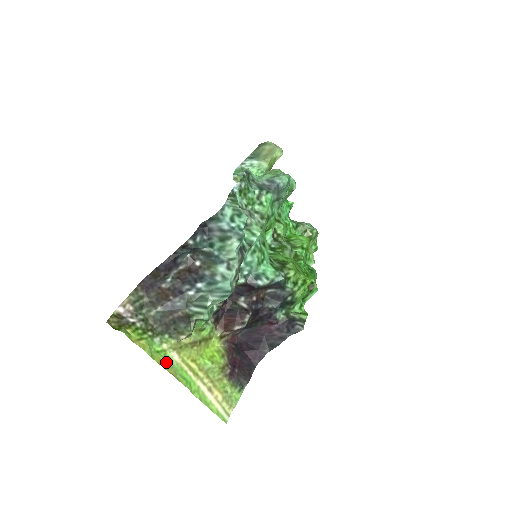
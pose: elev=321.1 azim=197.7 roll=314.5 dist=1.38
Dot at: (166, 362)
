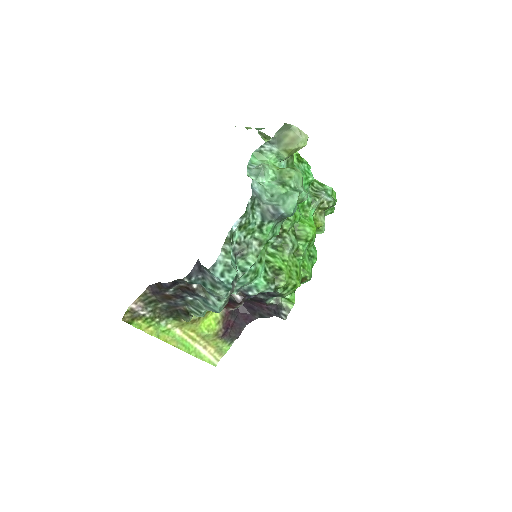
Dot at: (170, 337)
